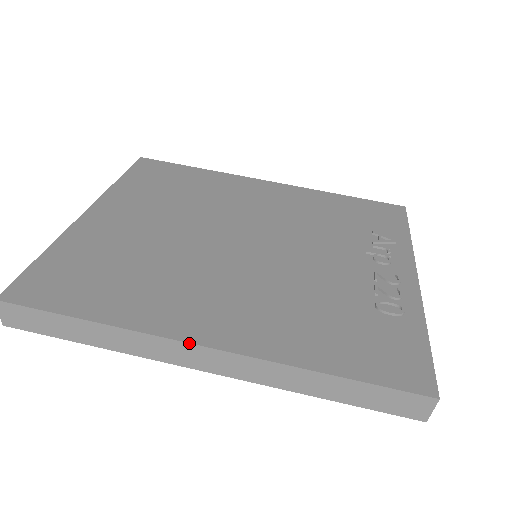
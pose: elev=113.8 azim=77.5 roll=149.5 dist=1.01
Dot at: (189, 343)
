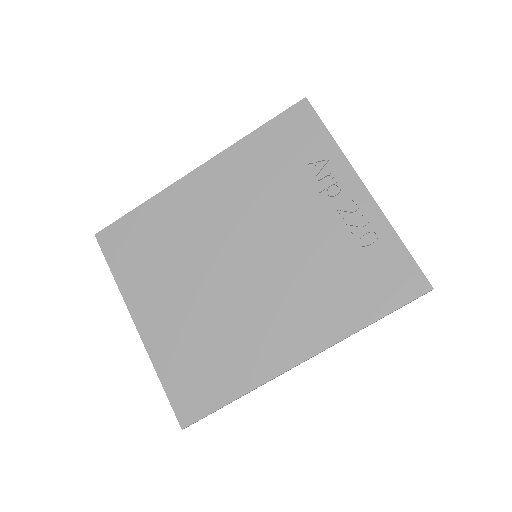
Dot at: occluded
